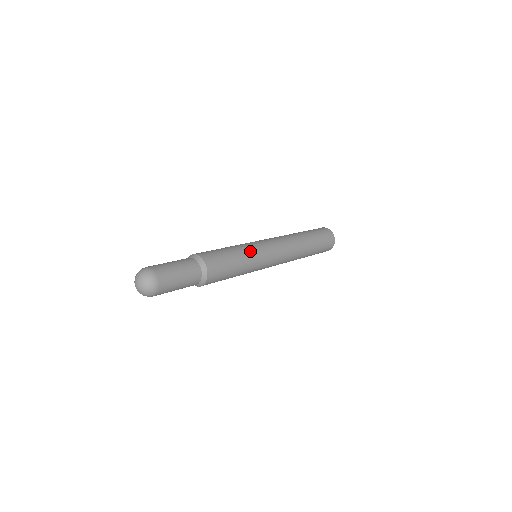
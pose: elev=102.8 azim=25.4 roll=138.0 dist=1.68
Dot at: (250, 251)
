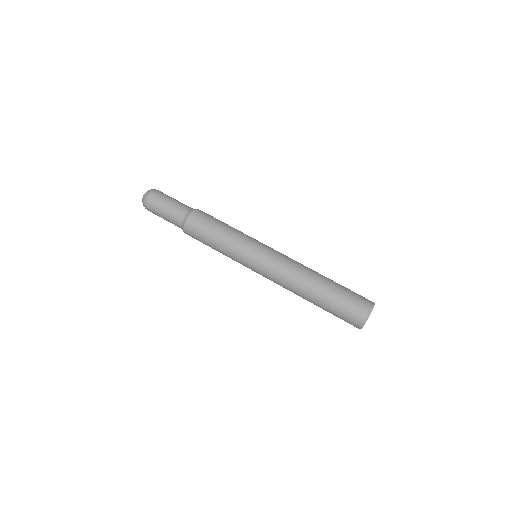
Dot at: (244, 234)
